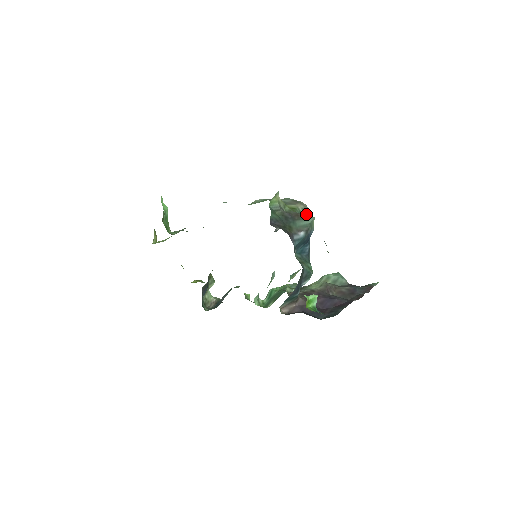
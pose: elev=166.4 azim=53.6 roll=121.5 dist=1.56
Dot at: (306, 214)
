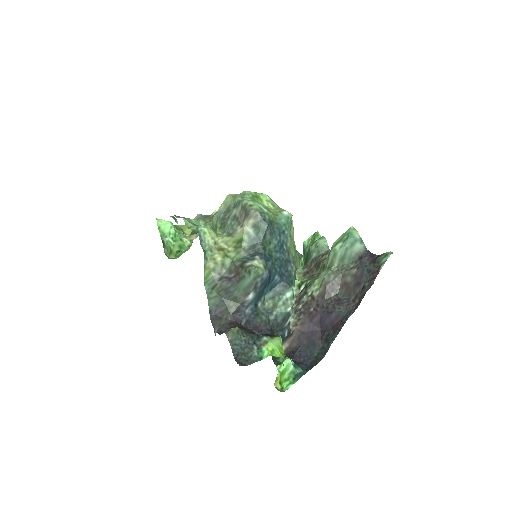
Dot at: (259, 230)
